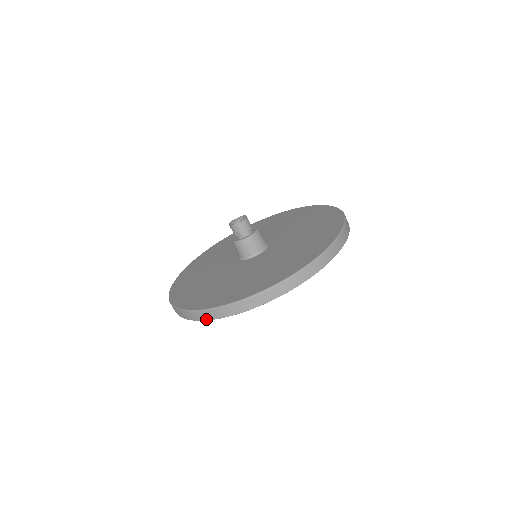
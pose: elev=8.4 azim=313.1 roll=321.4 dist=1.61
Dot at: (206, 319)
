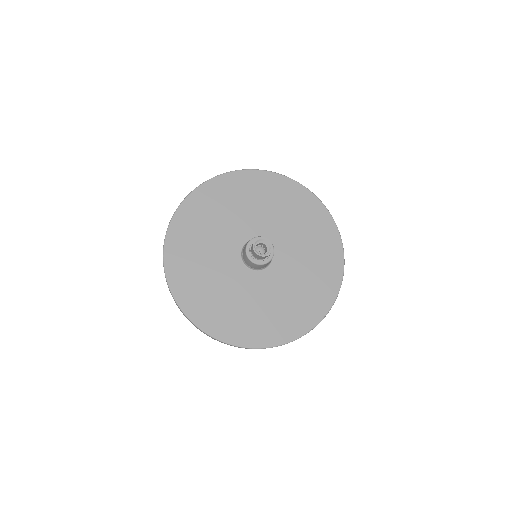
Dot at: occluded
